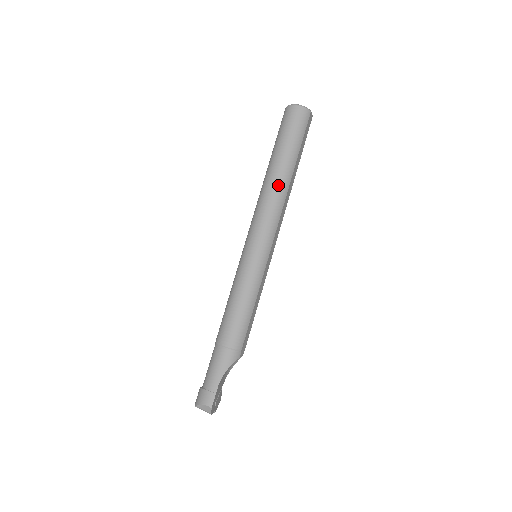
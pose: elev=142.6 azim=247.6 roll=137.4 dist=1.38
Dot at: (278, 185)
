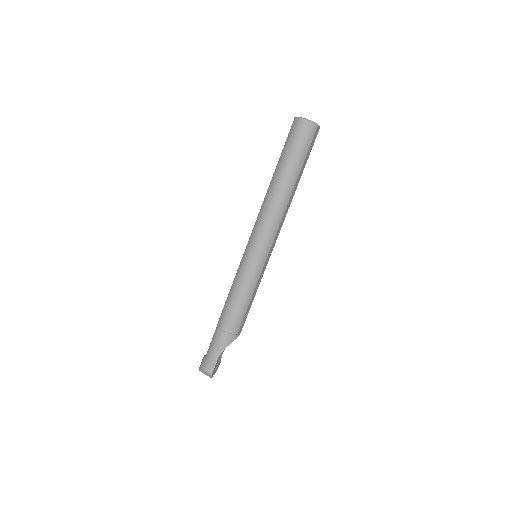
Dot at: (280, 198)
